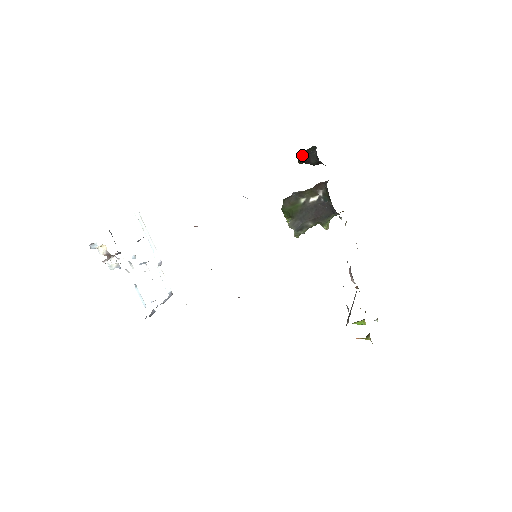
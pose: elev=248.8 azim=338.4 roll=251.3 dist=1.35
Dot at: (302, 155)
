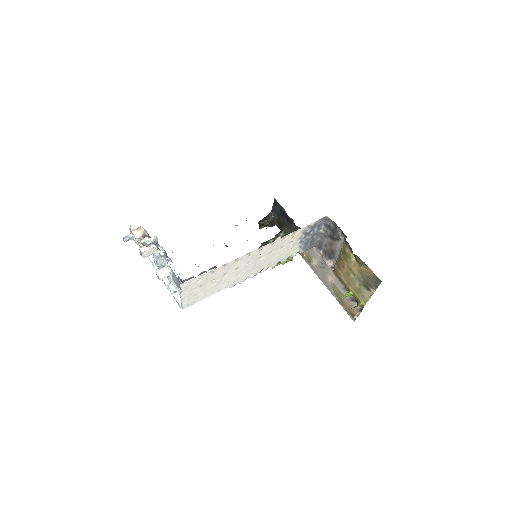
Dot at: (262, 219)
